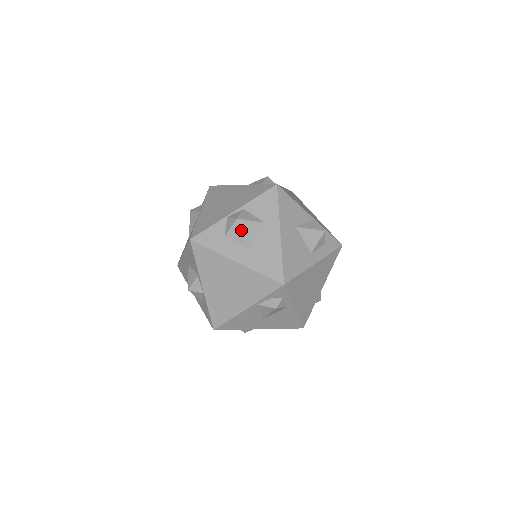
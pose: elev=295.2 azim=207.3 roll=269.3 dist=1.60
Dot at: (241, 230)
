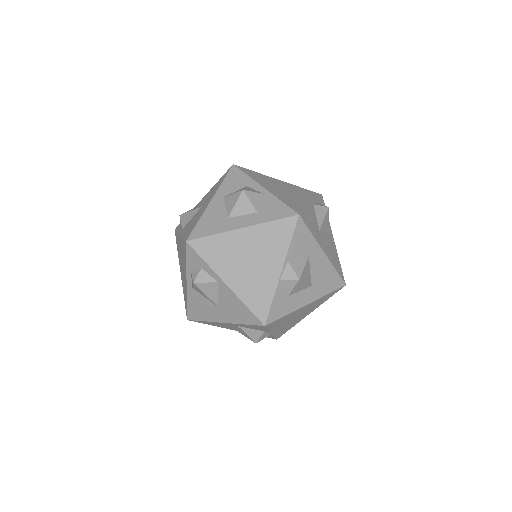
Dot at: (304, 282)
